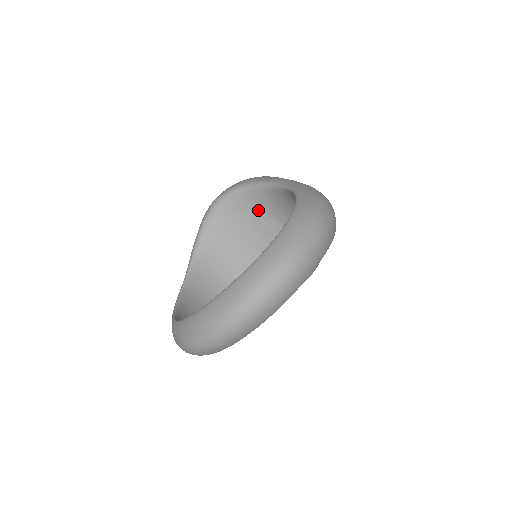
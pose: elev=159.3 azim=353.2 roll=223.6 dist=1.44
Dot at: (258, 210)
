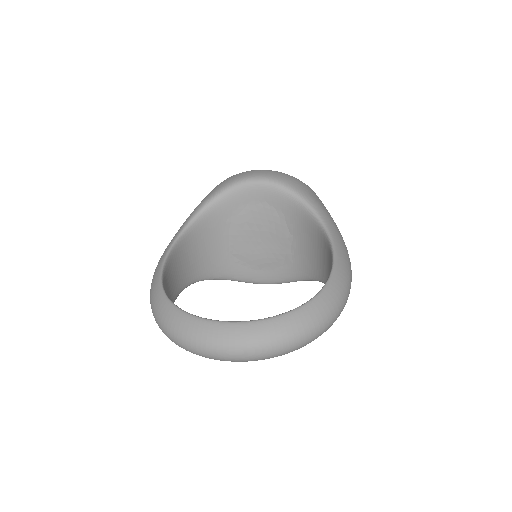
Dot at: (283, 215)
